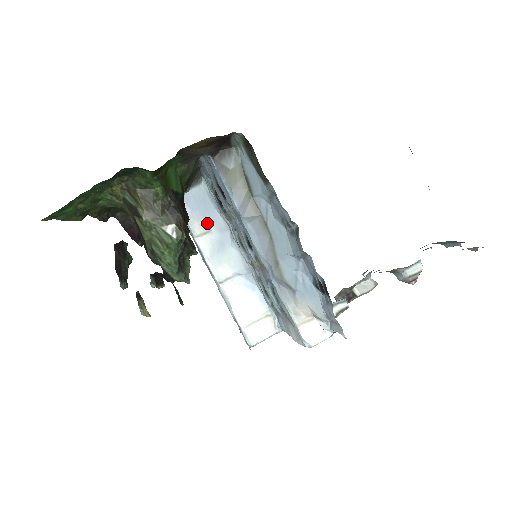
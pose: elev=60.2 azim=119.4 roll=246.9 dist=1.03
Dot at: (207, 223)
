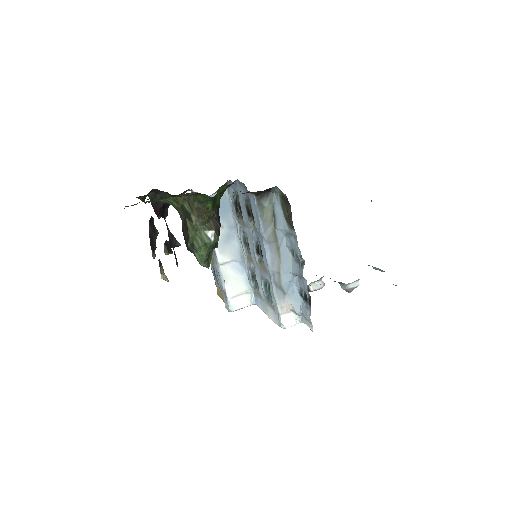
Dot at: (222, 220)
